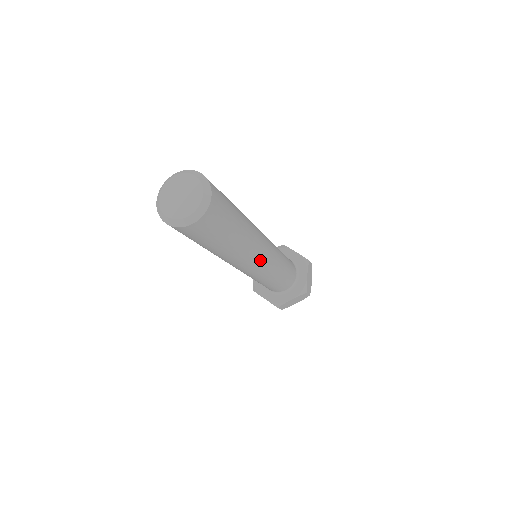
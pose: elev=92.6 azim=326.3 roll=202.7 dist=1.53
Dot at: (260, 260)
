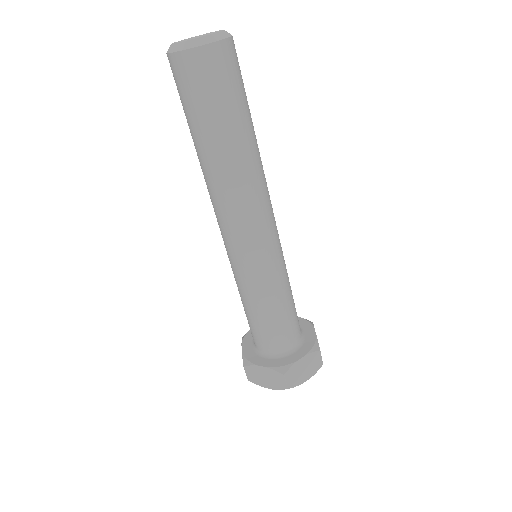
Dot at: (269, 221)
